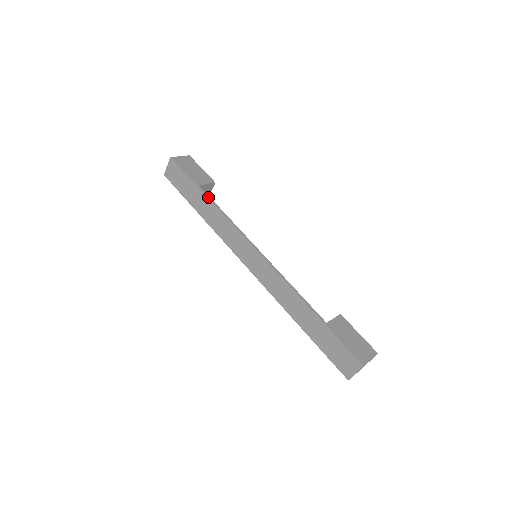
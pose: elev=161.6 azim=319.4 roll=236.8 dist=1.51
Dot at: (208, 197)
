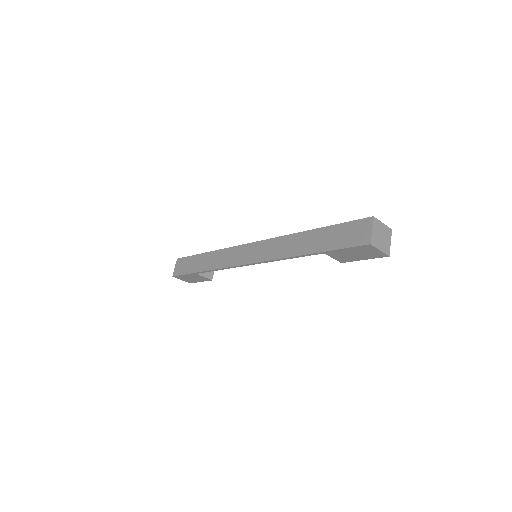
Dot at: (209, 252)
